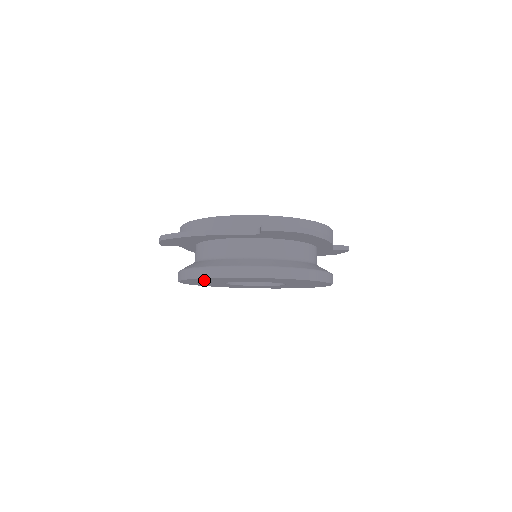
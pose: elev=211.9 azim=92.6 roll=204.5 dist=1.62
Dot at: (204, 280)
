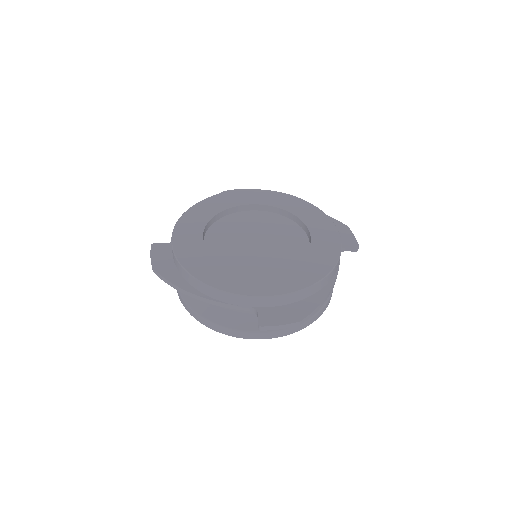
Dot at: occluded
